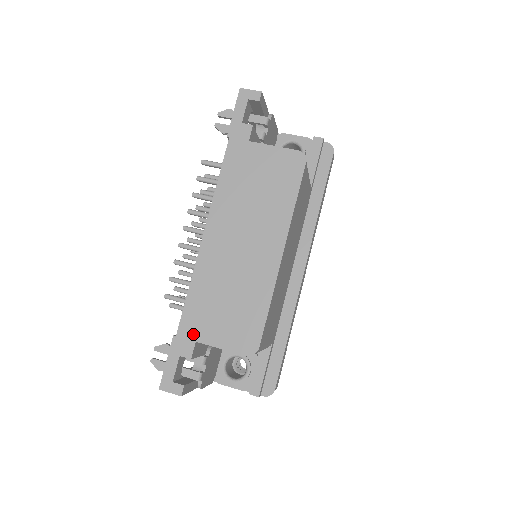
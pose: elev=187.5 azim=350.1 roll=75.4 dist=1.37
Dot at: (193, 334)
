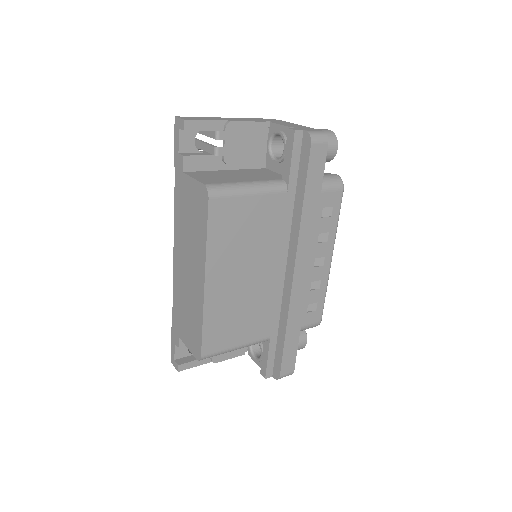
Dot at: (177, 331)
